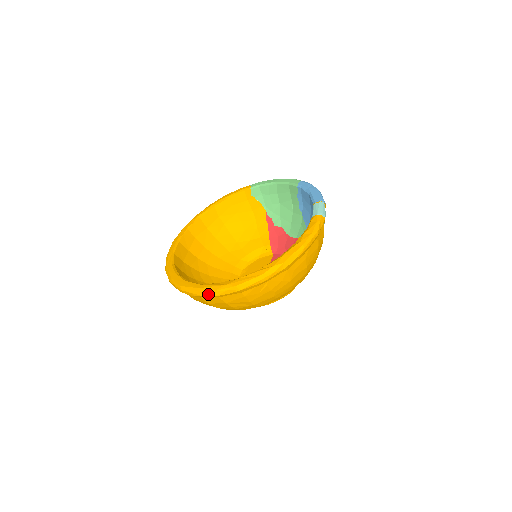
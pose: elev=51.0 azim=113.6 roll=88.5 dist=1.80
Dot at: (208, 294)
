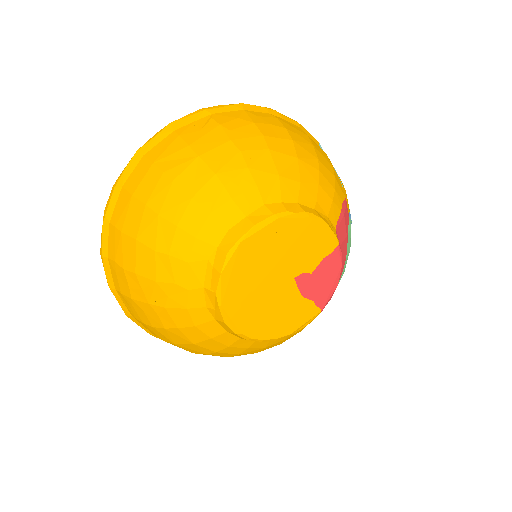
Dot at: (130, 161)
